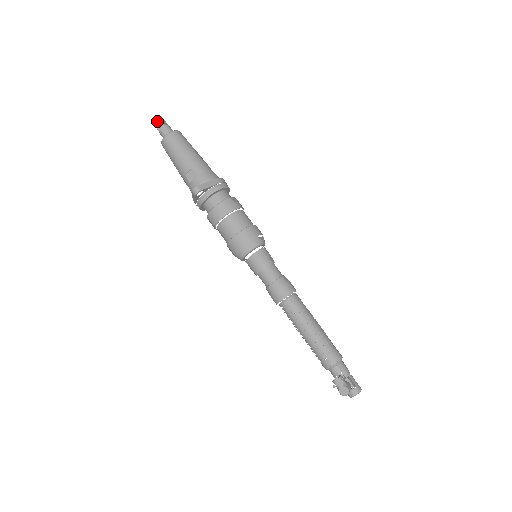
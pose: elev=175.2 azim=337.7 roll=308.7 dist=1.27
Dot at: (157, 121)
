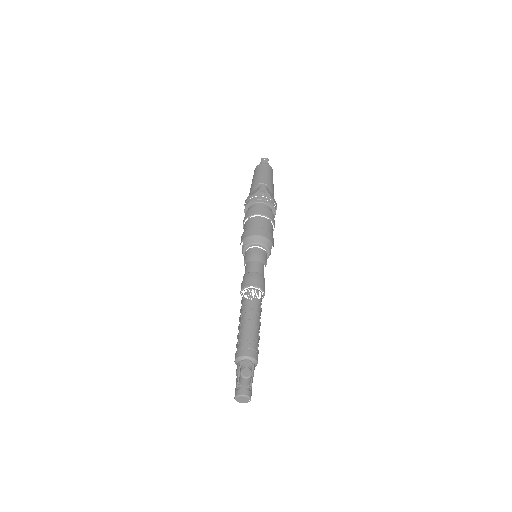
Dot at: (266, 158)
